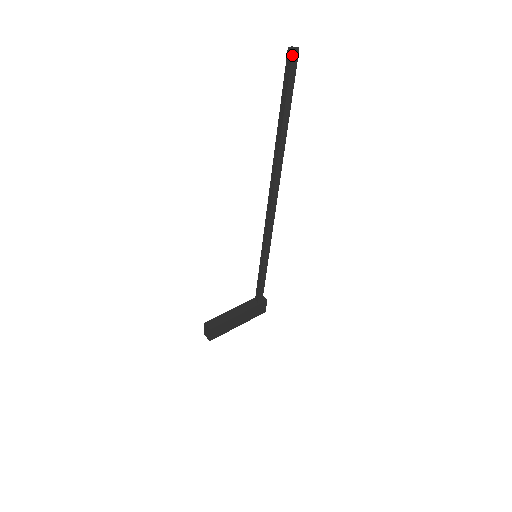
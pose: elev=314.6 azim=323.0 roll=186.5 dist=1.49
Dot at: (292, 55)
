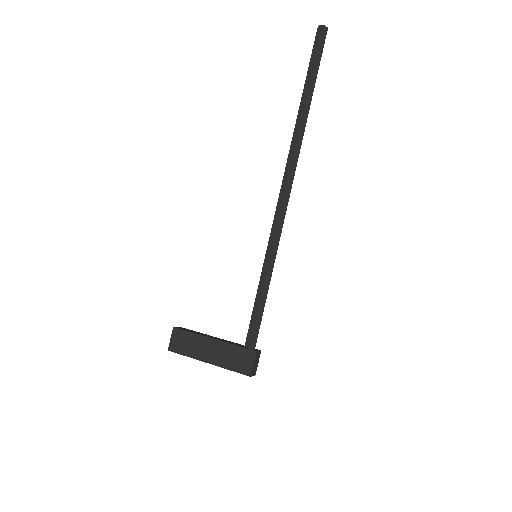
Dot at: (317, 30)
